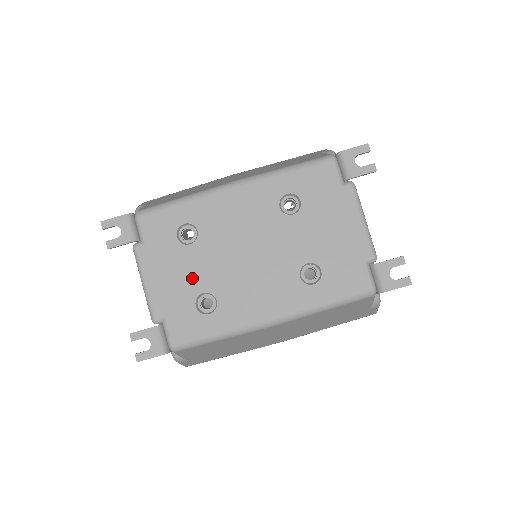
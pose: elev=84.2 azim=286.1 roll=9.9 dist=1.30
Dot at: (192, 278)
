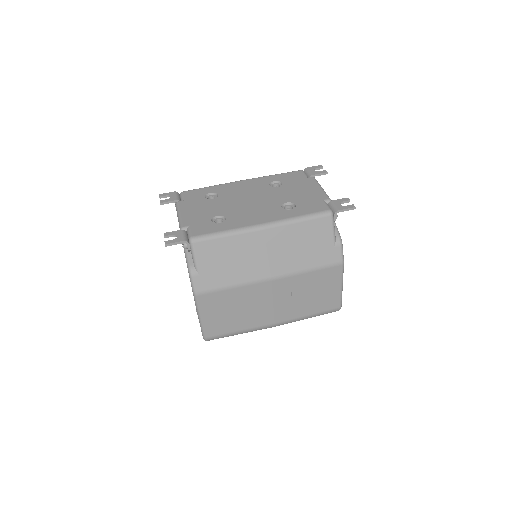
Dot at: (211, 211)
